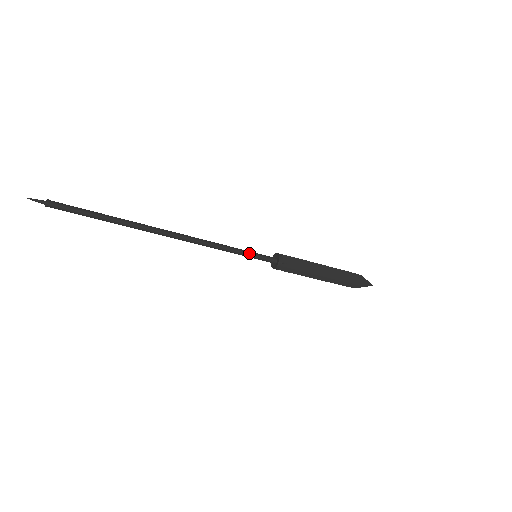
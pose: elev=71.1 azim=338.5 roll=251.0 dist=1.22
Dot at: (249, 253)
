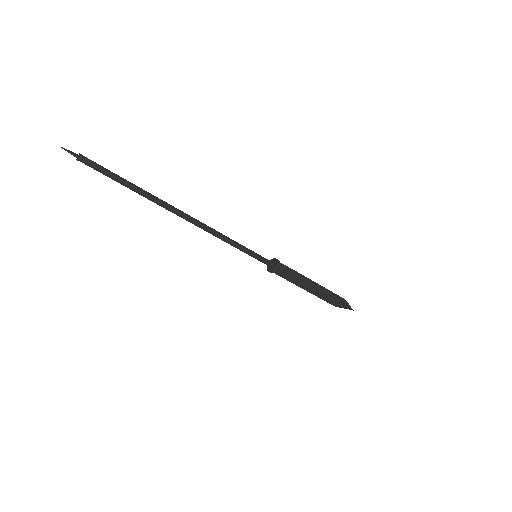
Dot at: (250, 253)
